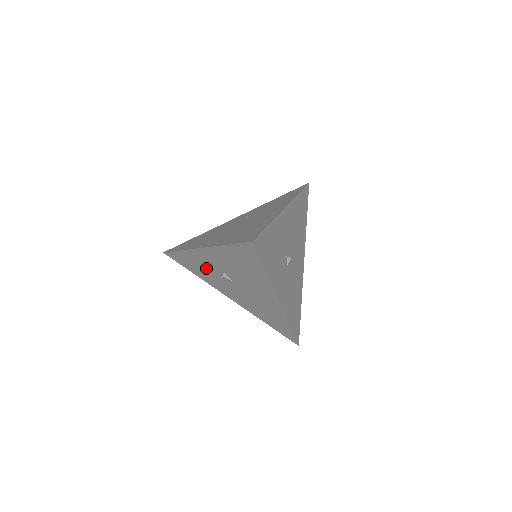
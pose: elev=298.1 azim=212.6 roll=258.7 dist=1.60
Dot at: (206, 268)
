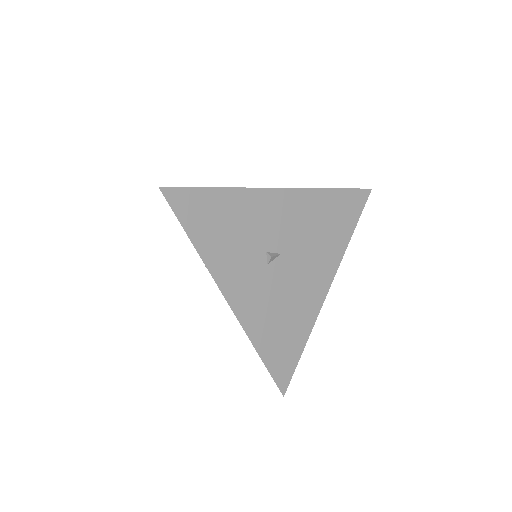
Dot at: occluded
